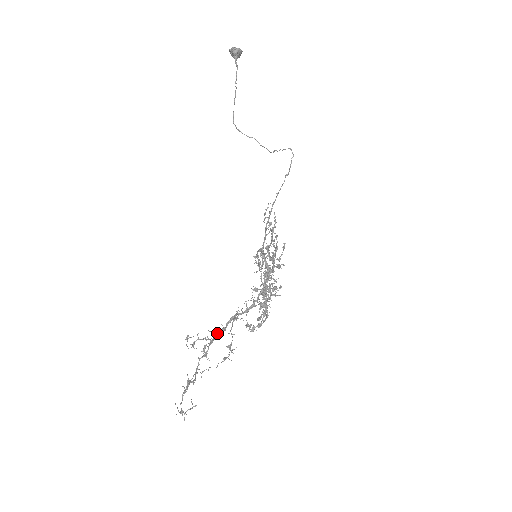
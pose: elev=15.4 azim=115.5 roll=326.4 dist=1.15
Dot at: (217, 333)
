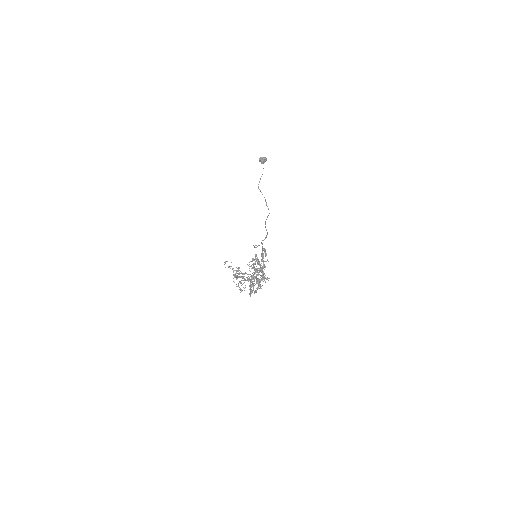
Dot at: occluded
